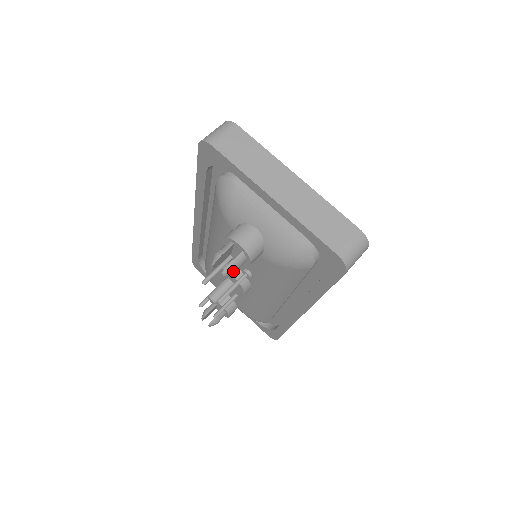
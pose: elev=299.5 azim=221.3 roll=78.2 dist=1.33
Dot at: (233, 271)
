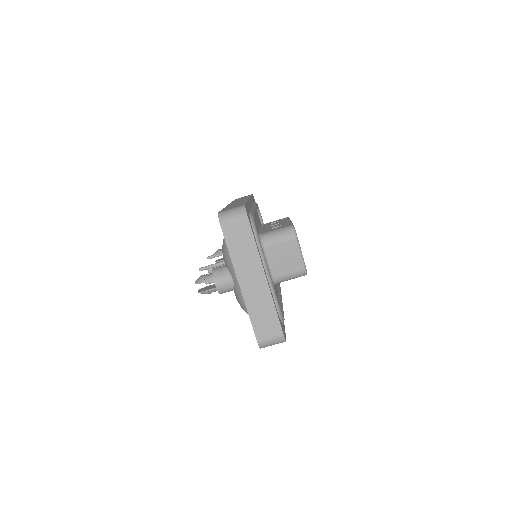
Dot at: occluded
